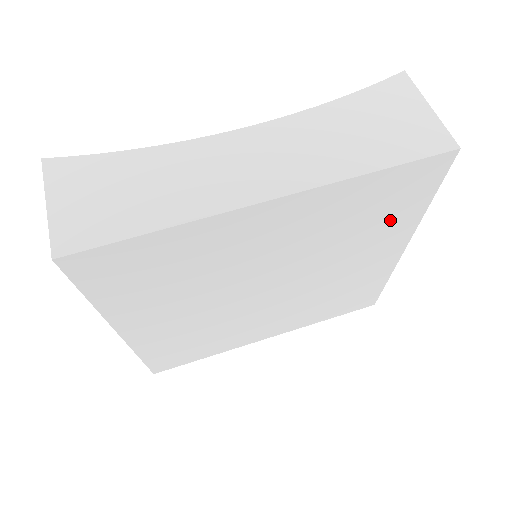
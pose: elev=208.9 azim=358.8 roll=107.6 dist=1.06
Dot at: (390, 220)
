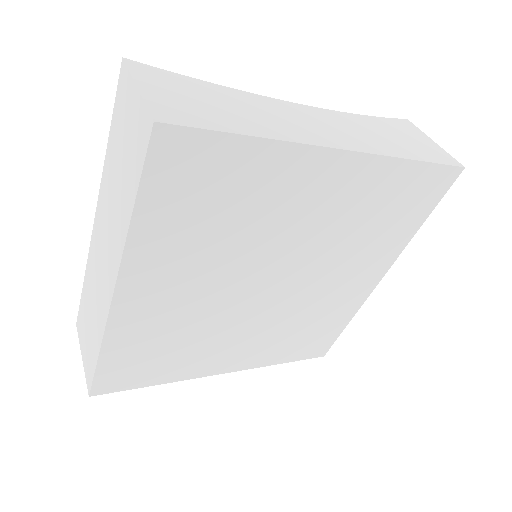
Dot at: (393, 231)
